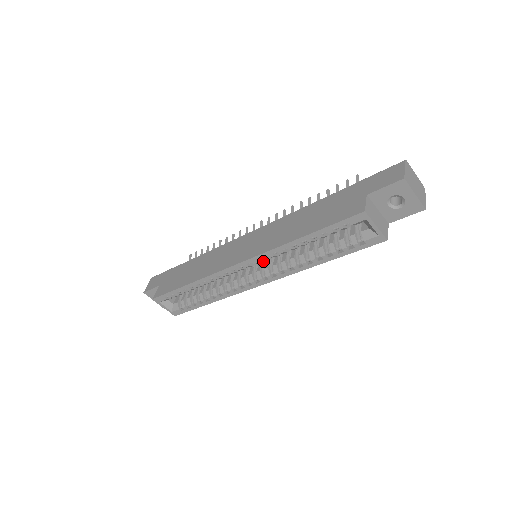
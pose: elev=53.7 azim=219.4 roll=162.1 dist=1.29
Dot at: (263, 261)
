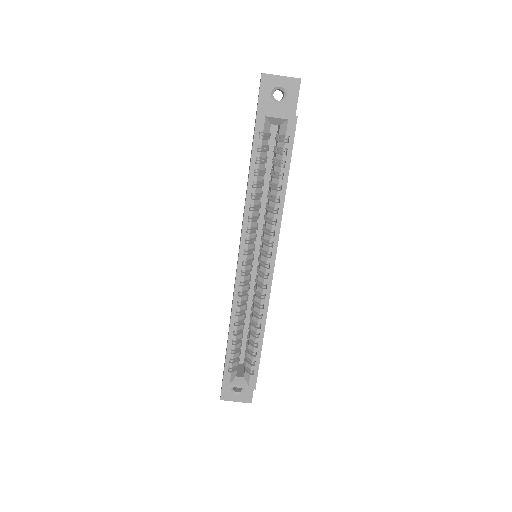
Dot at: (260, 249)
